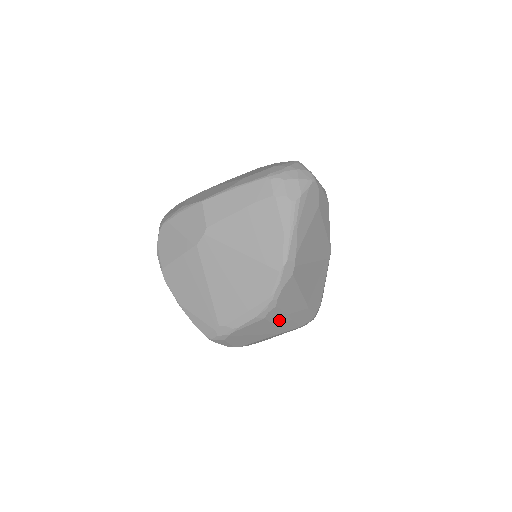
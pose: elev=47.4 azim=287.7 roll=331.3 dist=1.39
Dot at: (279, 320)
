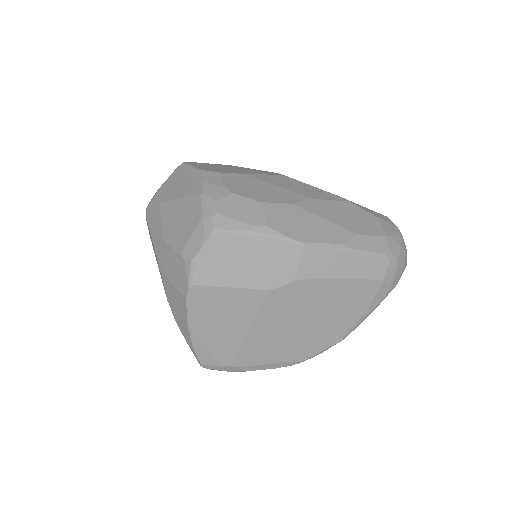
Dot at: occluded
